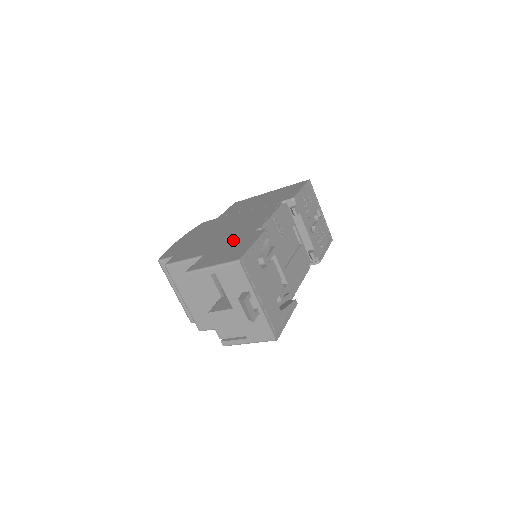
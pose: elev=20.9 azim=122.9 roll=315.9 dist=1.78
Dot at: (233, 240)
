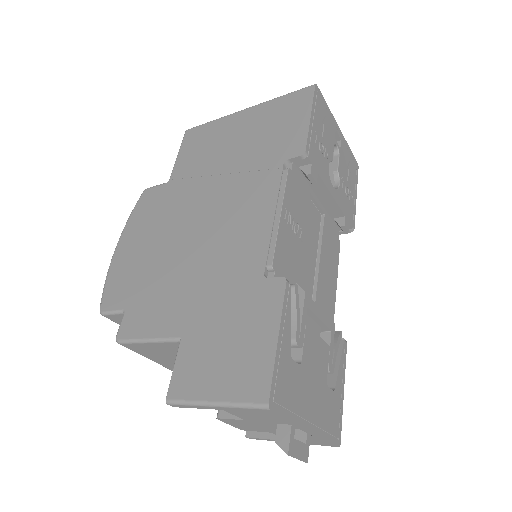
Dot at: (227, 300)
